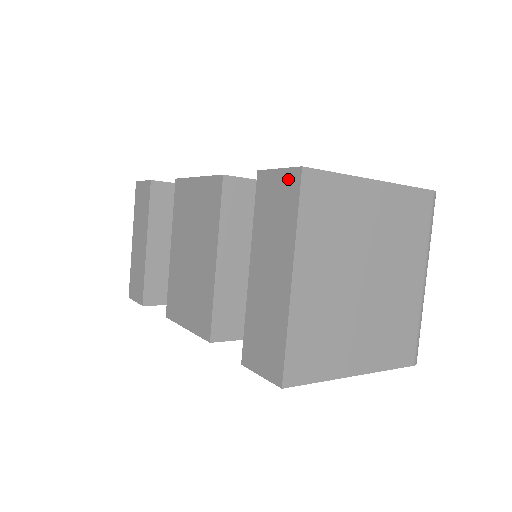
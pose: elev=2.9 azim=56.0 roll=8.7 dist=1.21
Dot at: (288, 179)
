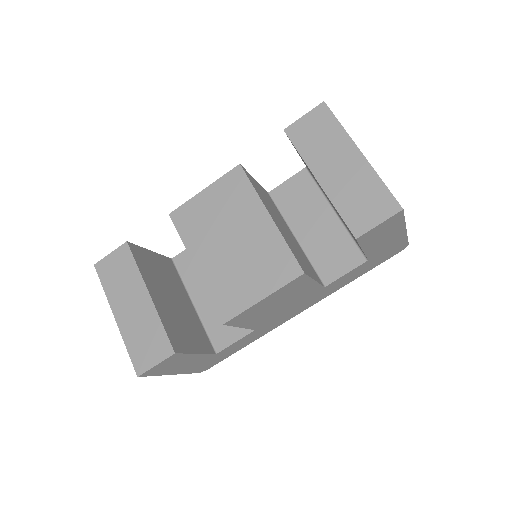
Dot at: (317, 113)
